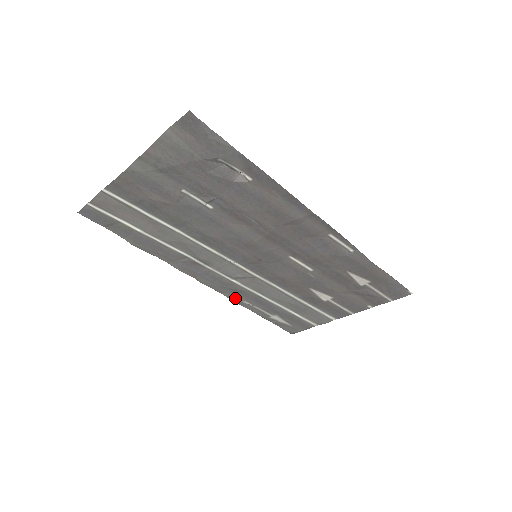
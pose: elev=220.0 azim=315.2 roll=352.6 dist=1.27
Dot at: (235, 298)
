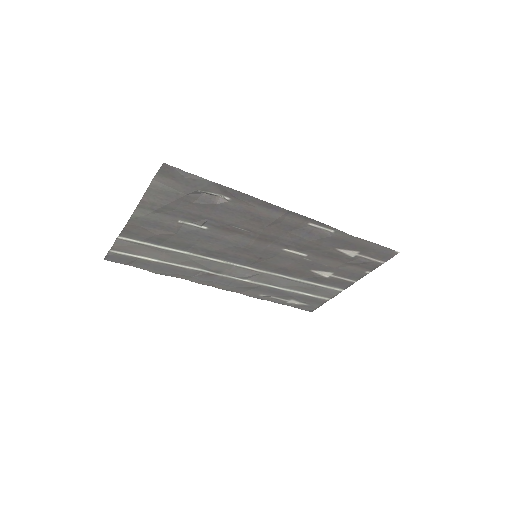
Dot at: (252, 294)
